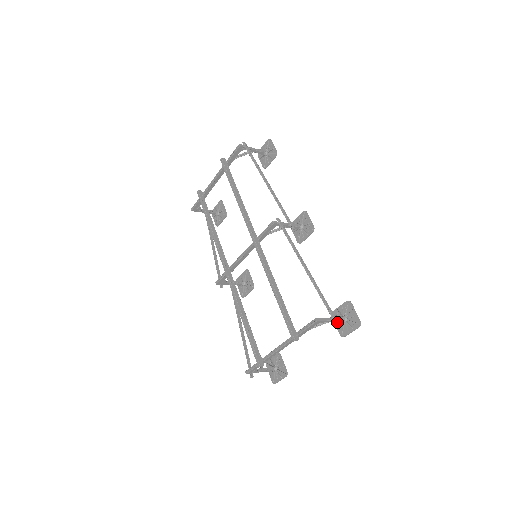
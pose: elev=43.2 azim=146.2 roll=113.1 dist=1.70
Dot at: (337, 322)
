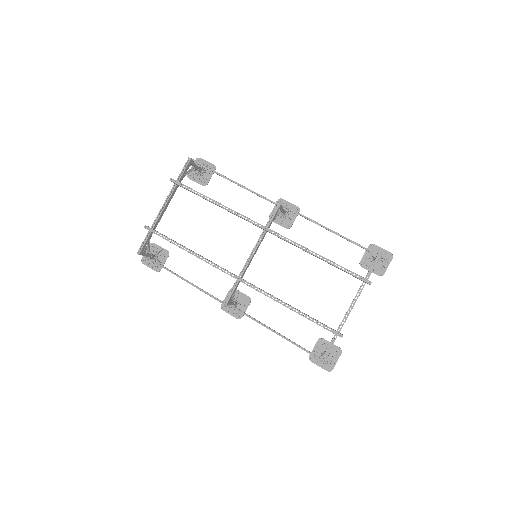
Dot at: (382, 258)
